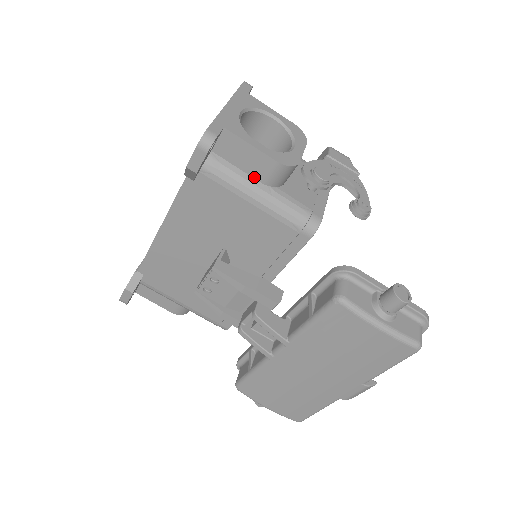
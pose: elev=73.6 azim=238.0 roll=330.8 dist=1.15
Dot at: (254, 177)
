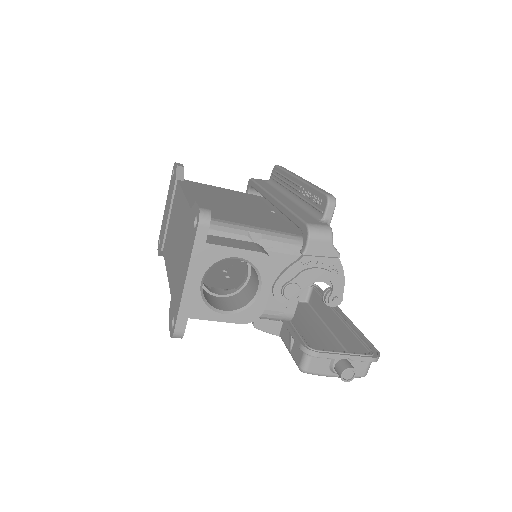
Dot at: occluded
